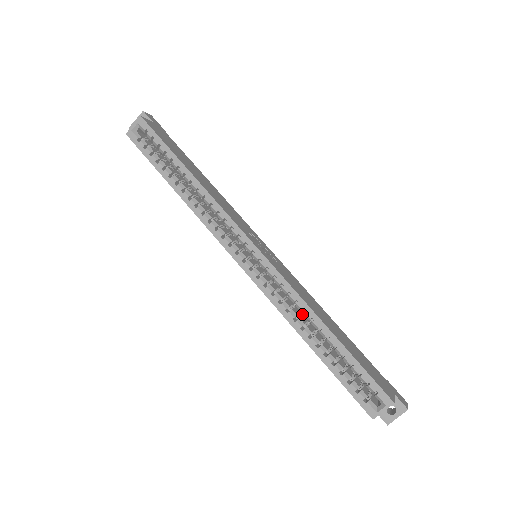
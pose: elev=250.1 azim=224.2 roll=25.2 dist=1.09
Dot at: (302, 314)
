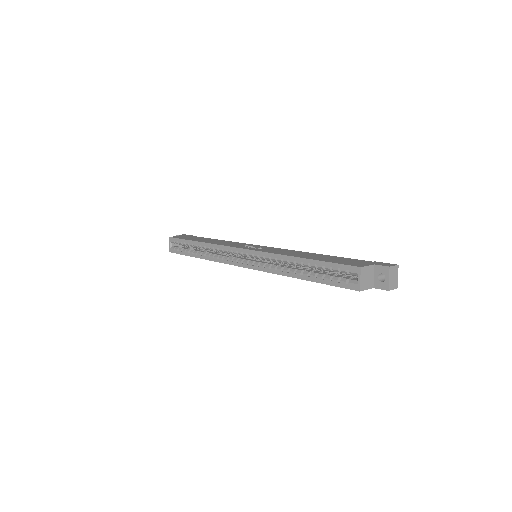
Dot at: (289, 264)
